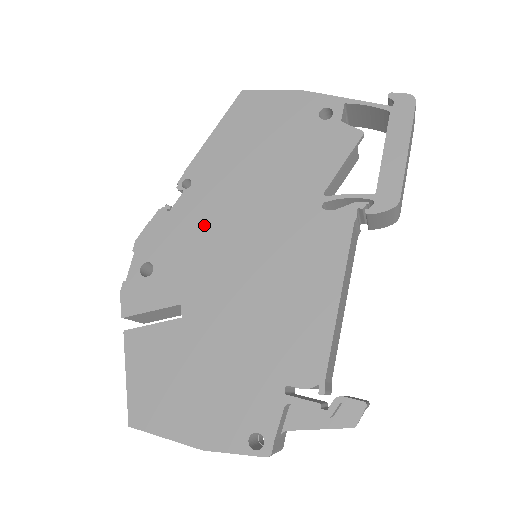
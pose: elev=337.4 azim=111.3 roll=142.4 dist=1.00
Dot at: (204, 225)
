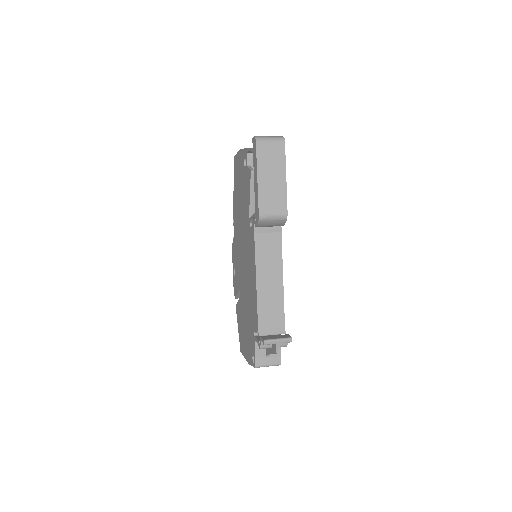
Dot at: (238, 245)
